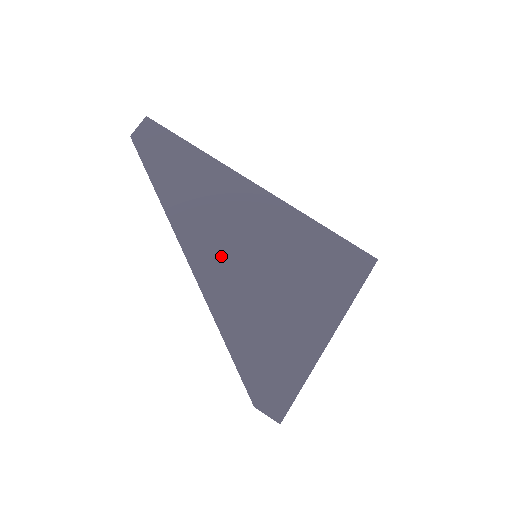
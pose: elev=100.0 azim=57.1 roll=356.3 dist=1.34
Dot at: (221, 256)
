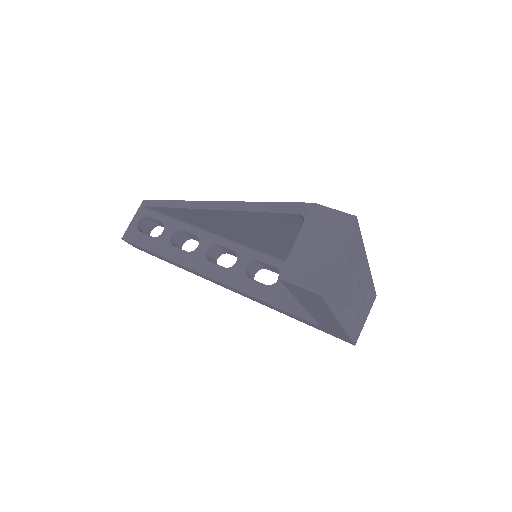
Dot at: occluded
